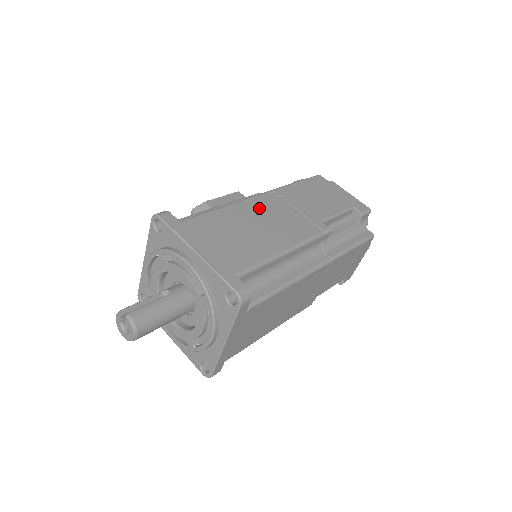
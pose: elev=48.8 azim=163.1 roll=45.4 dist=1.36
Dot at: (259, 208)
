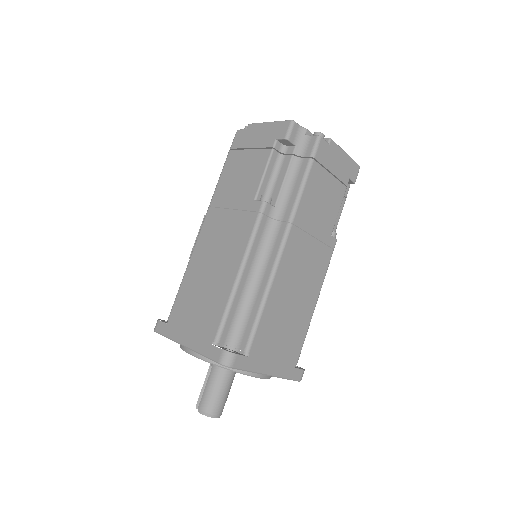
Dot at: (206, 244)
